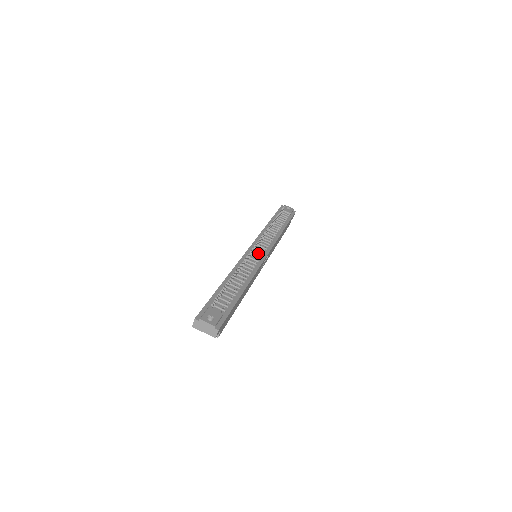
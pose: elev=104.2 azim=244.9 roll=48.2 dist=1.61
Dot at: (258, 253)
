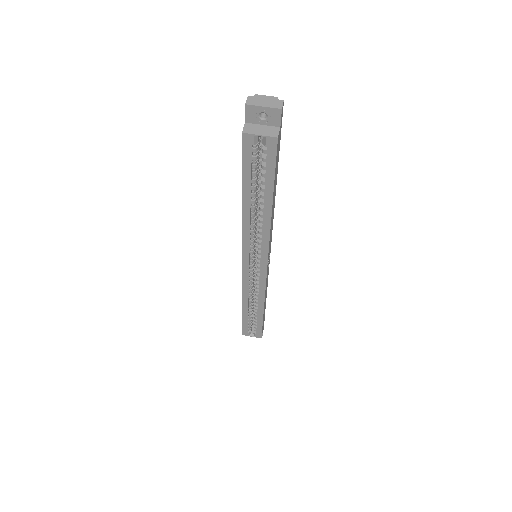
Dot at: occluded
